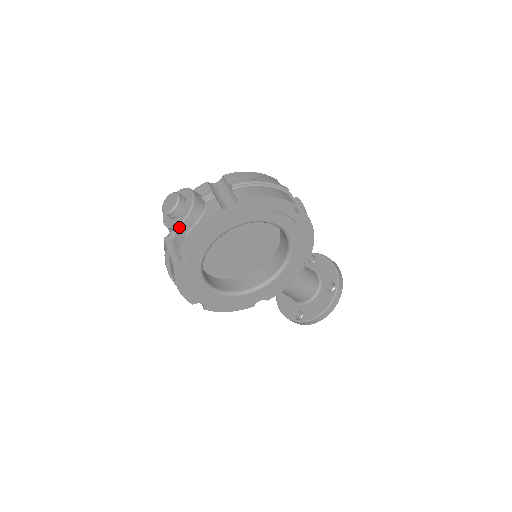
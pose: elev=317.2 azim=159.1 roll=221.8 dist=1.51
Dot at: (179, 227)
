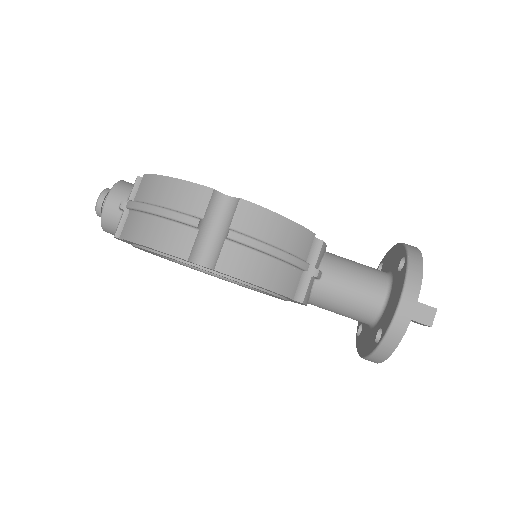
Dot at: occluded
